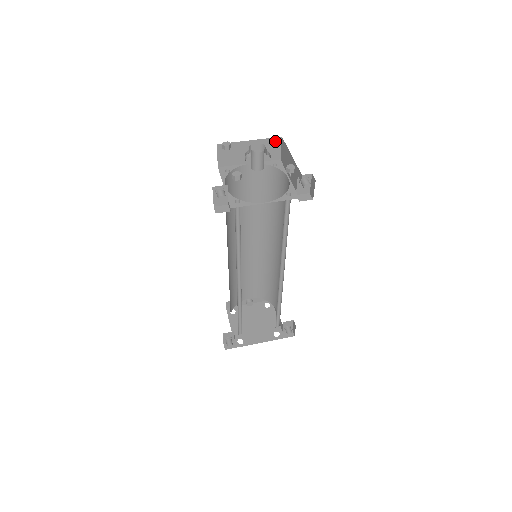
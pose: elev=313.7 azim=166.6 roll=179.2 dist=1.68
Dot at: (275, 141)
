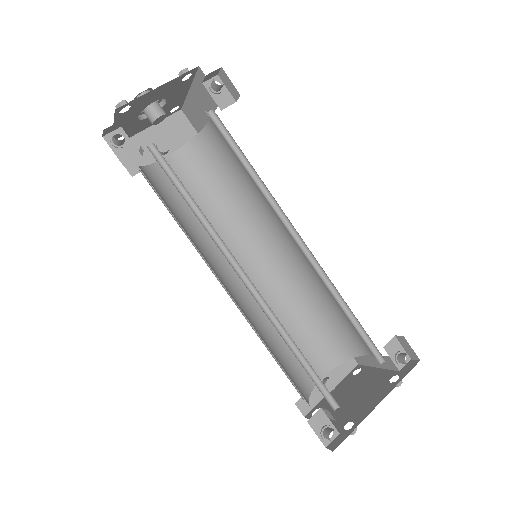
Dot at: occluded
